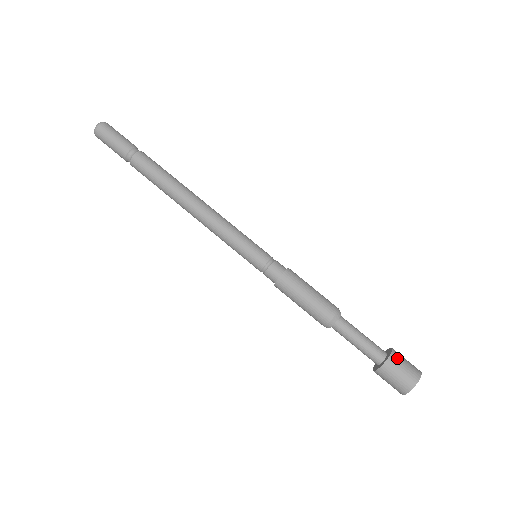
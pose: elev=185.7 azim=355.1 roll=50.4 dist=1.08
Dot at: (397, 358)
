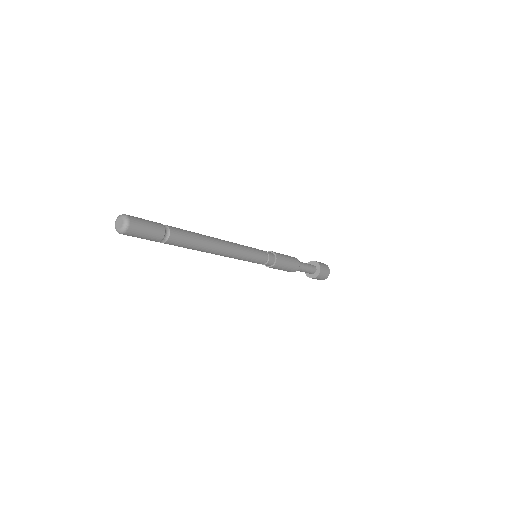
Dot at: (320, 264)
